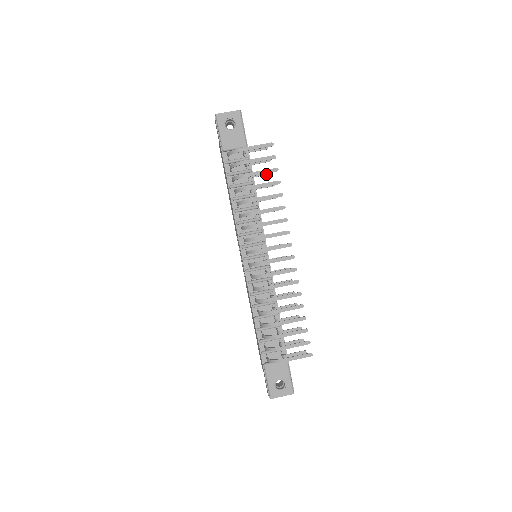
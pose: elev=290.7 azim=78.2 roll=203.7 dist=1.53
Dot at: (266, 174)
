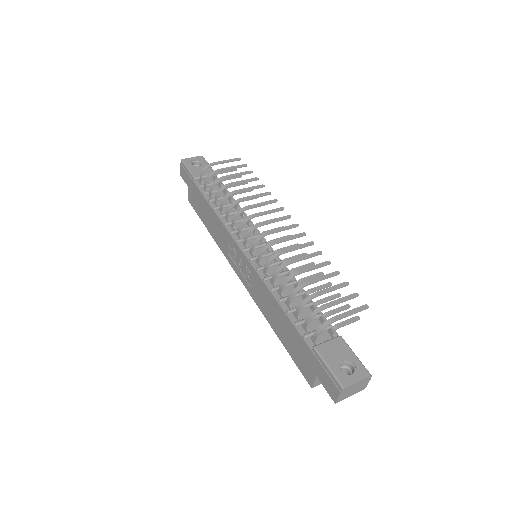
Dot at: (242, 184)
